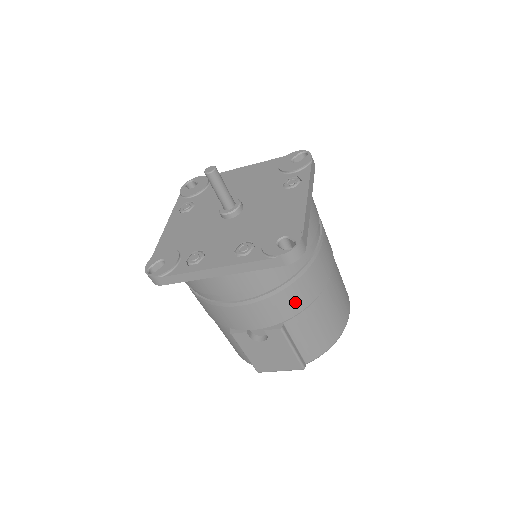
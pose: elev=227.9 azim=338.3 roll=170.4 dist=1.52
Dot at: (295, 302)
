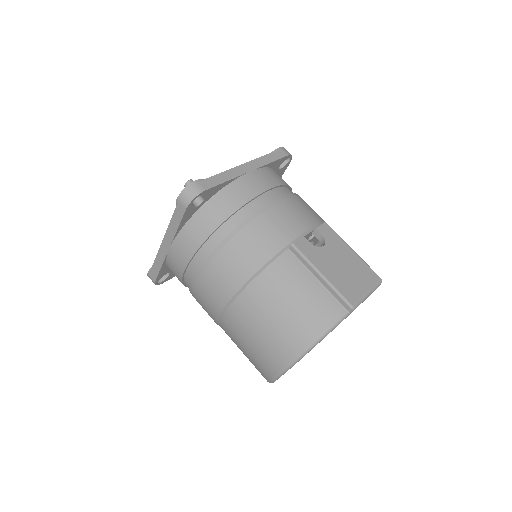
Dot at: (316, 213)
